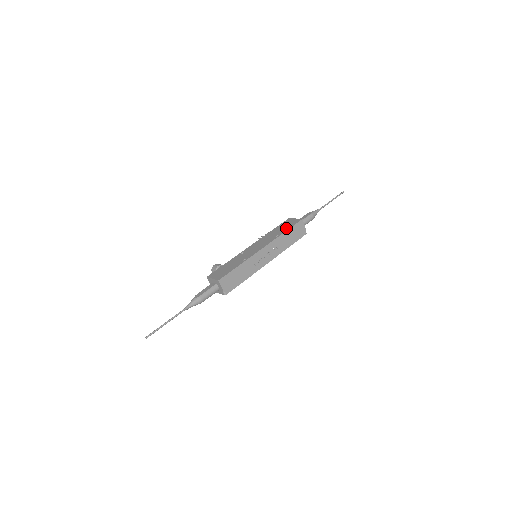
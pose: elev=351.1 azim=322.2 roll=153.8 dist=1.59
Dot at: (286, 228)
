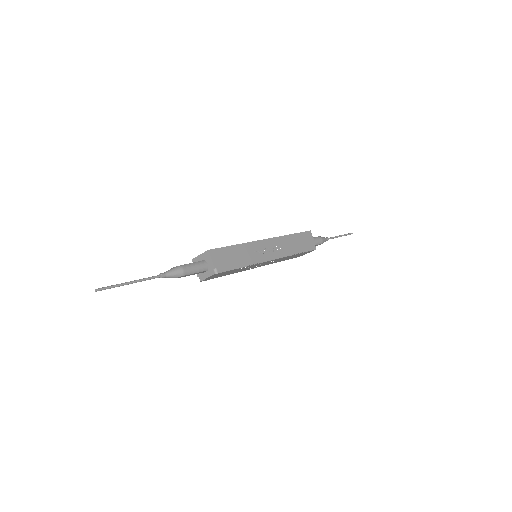
Dot at: occluded
